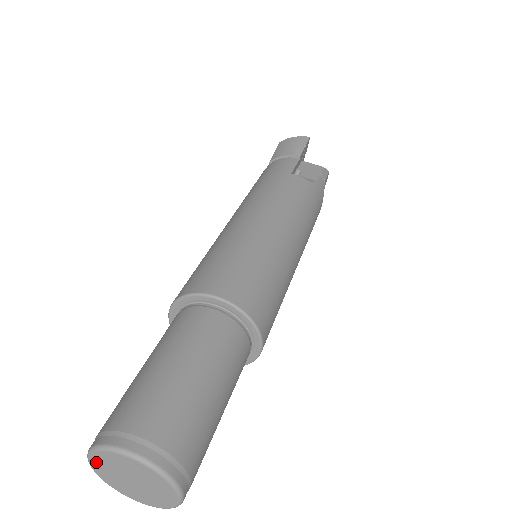
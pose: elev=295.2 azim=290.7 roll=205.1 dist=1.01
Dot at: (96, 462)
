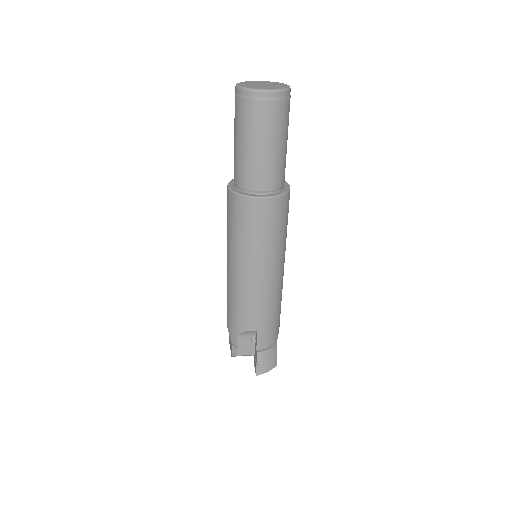
Dot at: (242, 84)
